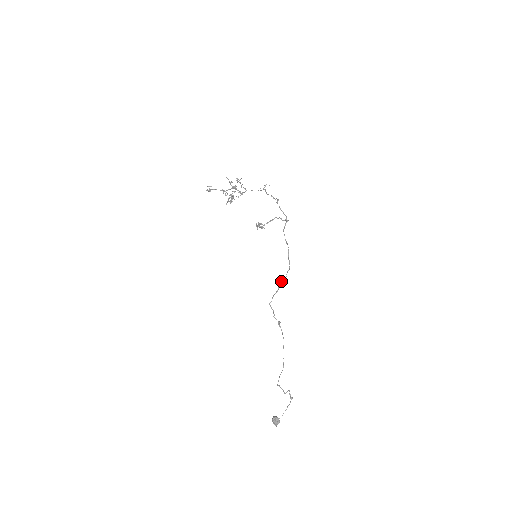
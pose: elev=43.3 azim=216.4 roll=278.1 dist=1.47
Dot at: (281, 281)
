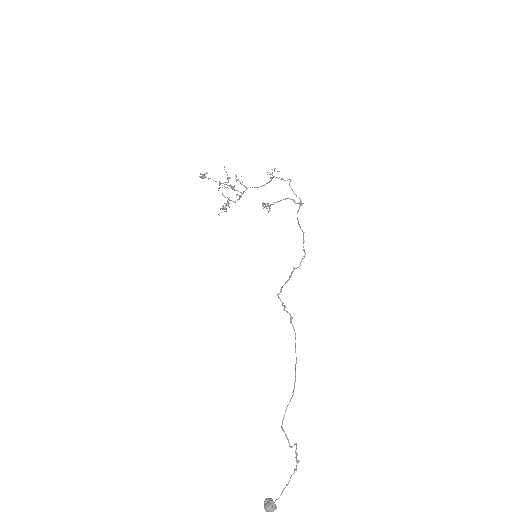
Dot at: (294, 269)
